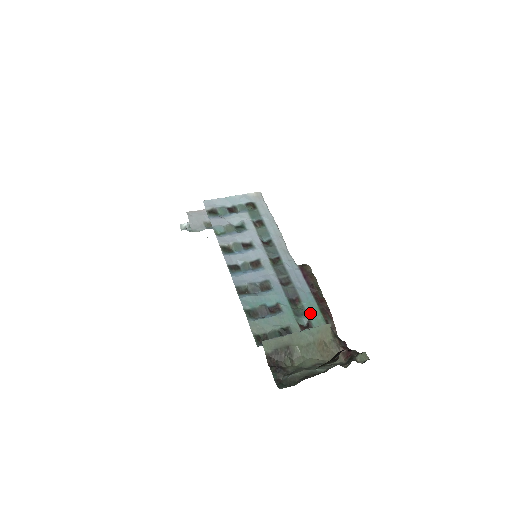
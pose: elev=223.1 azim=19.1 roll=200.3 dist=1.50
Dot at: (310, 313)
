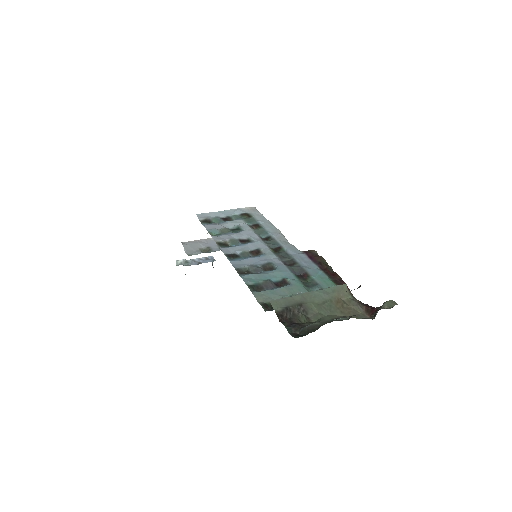
Dot at: (322, 284)
